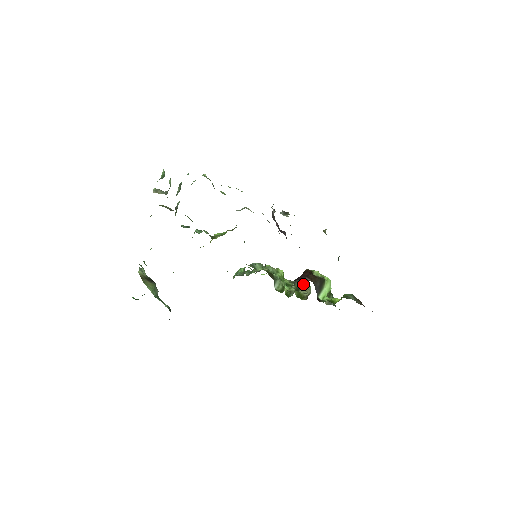
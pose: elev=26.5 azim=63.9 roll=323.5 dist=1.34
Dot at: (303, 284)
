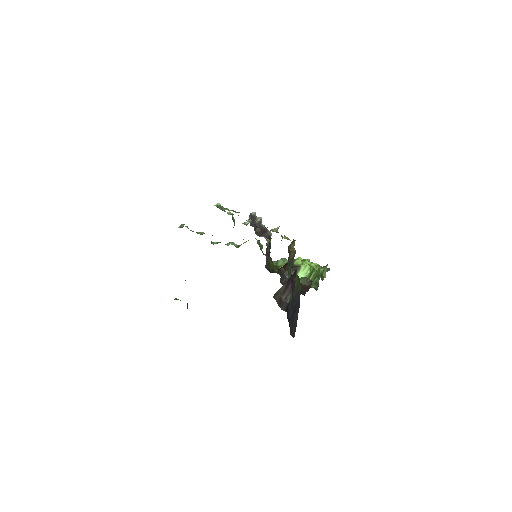
Dot at: occluded
